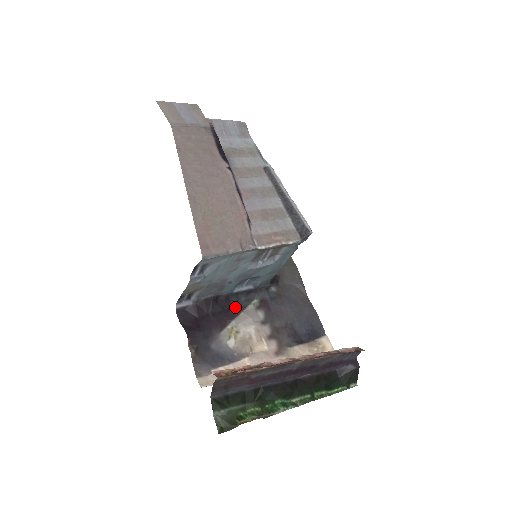
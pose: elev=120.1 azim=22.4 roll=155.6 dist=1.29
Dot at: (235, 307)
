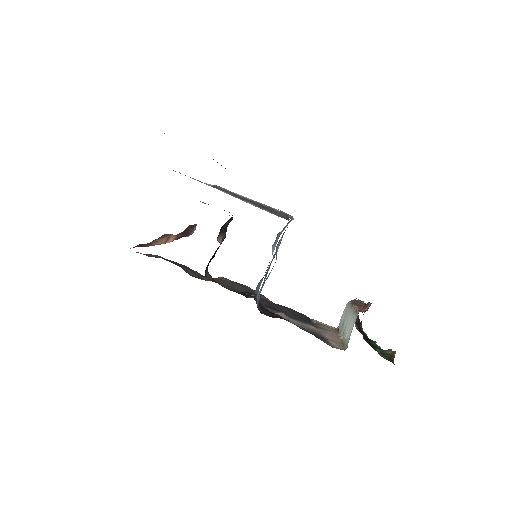
Dot at: occluded
